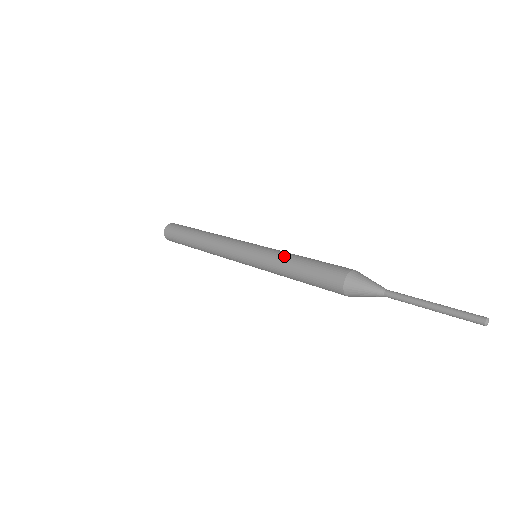
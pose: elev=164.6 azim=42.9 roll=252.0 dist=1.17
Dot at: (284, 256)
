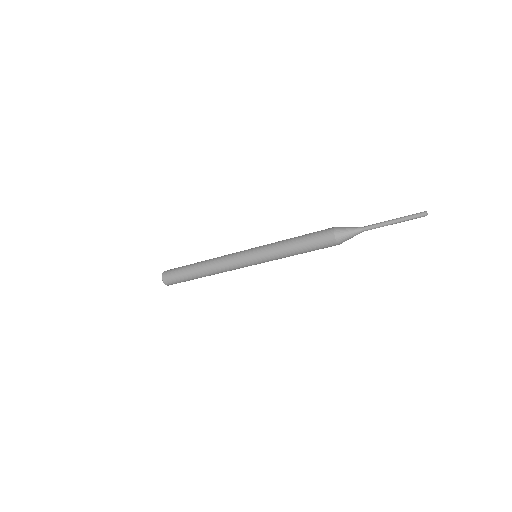
Dot at: occluded
